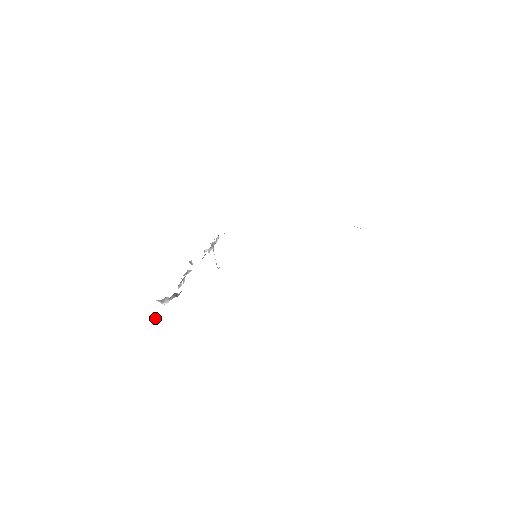
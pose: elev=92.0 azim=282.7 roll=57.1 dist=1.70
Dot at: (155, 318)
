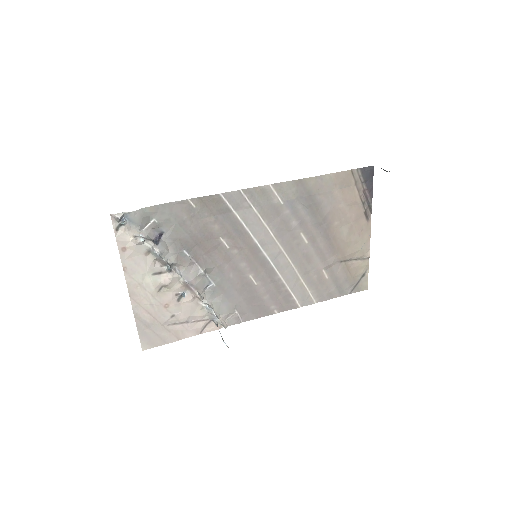
Dot at: (125, 213)
